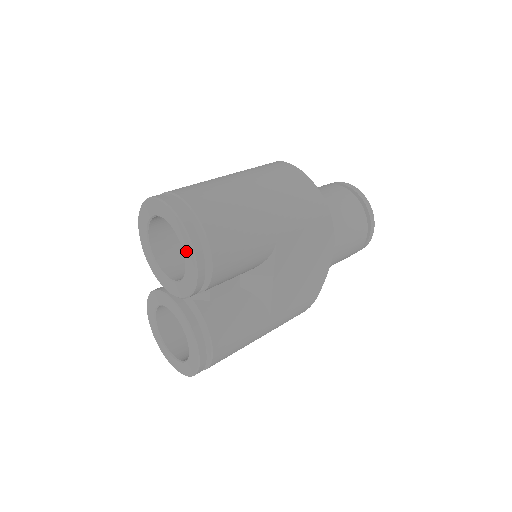
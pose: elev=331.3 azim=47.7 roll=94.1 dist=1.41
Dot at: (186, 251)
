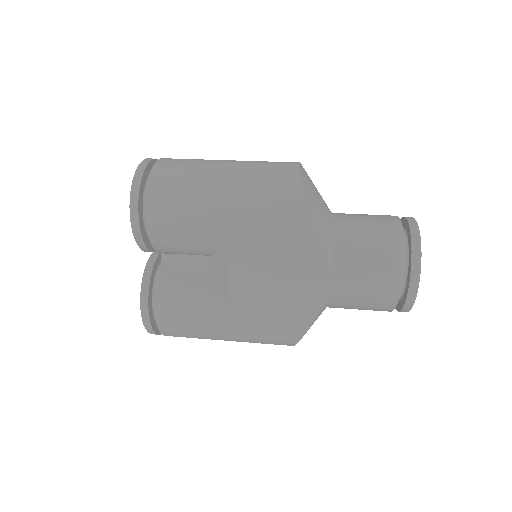
Dot at: occluded
